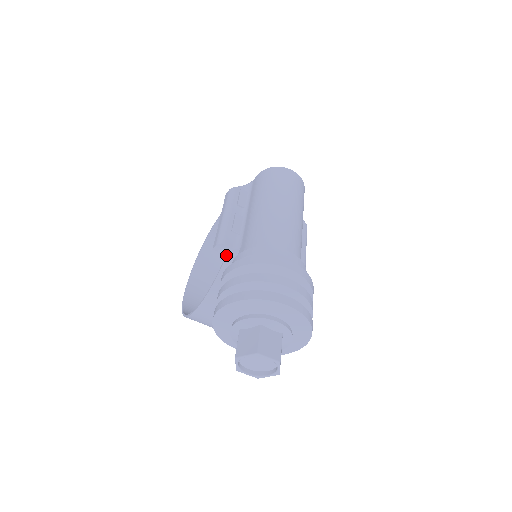
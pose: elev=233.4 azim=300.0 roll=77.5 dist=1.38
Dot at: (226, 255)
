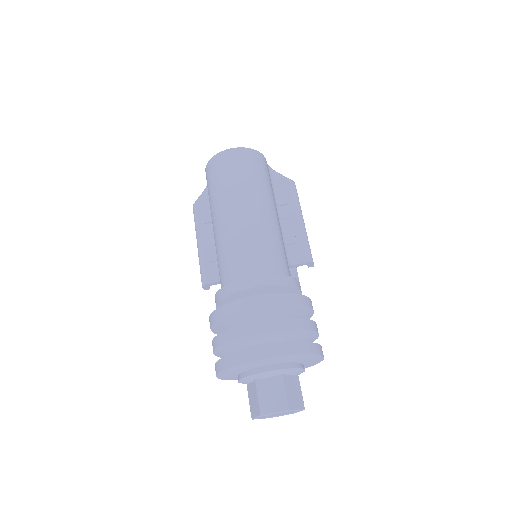
Dot at: occluded
